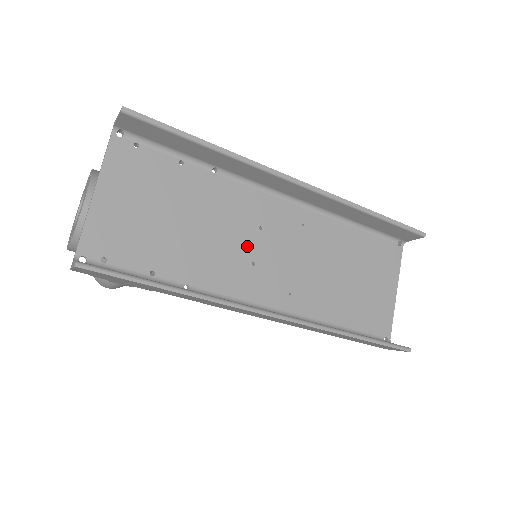
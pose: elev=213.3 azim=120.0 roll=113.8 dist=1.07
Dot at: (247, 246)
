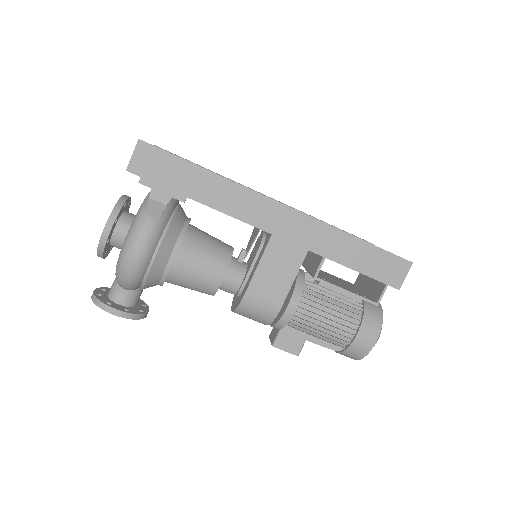
Dot at: occluded
